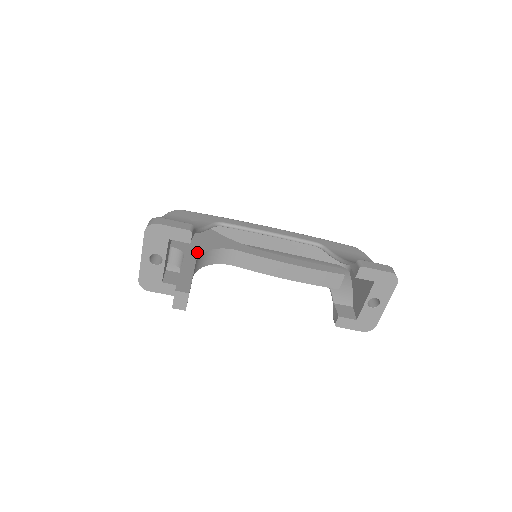
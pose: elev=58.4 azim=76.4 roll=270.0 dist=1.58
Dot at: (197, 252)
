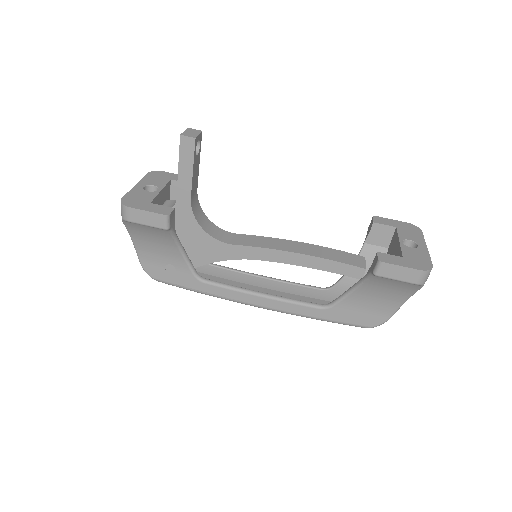
Dot at: occluded
